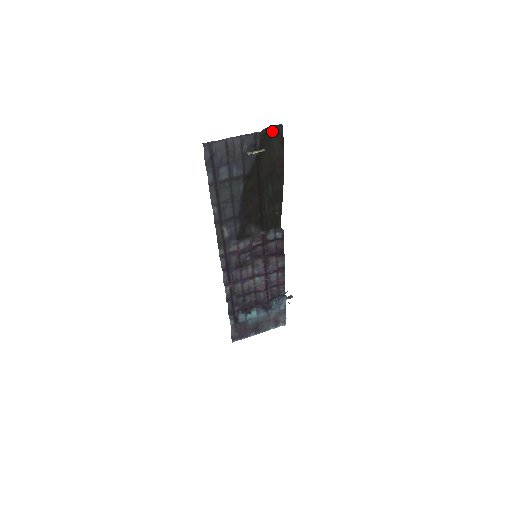
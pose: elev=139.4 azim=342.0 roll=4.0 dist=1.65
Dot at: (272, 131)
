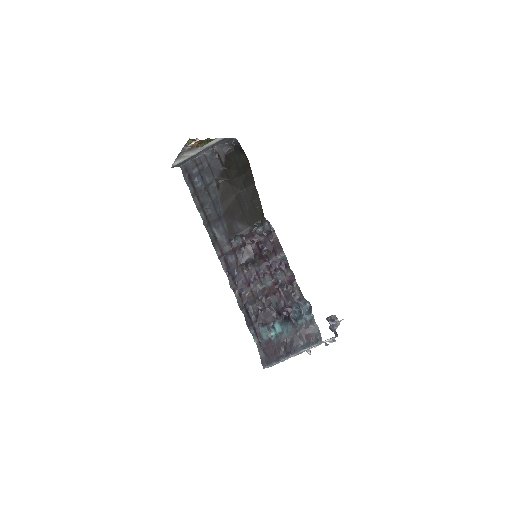
Dot at: (235, 149)
